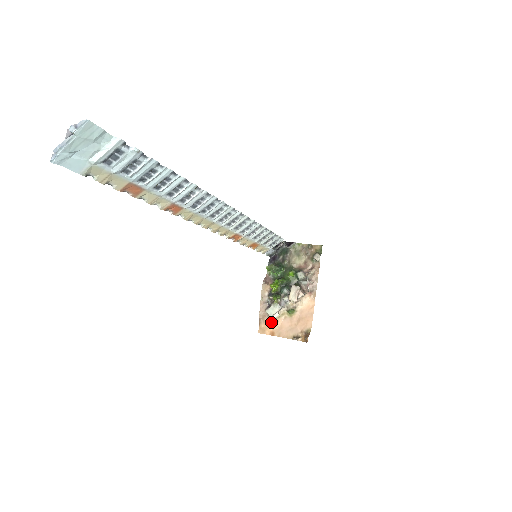
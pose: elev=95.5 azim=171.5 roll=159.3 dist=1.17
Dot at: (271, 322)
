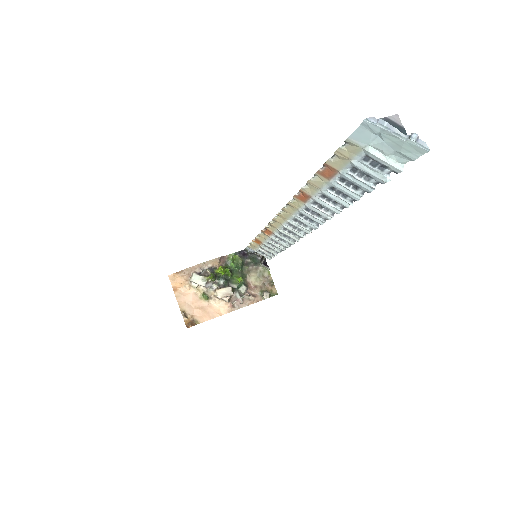
Dot at: (186, 283)
